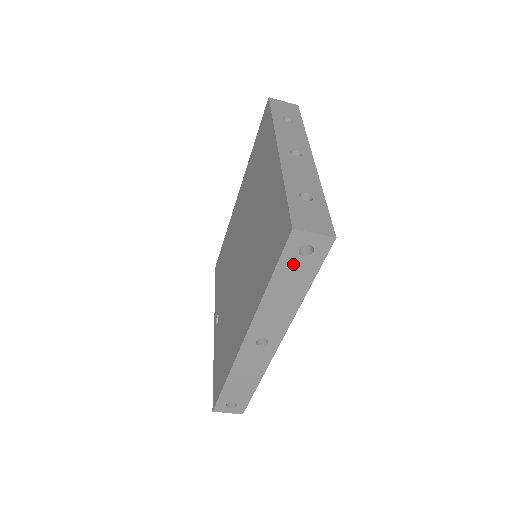
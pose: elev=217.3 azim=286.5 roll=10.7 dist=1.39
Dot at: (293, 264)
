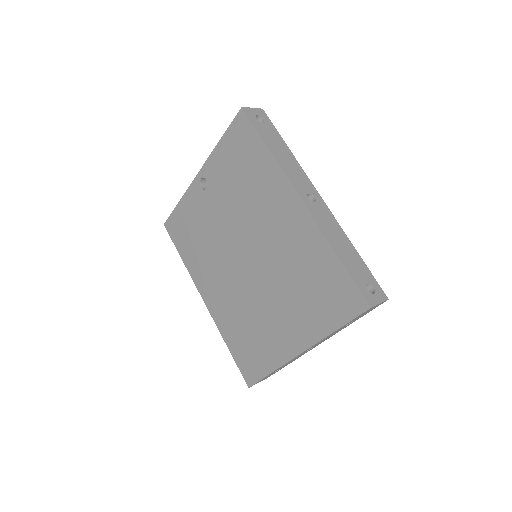
Dot at: occluded
